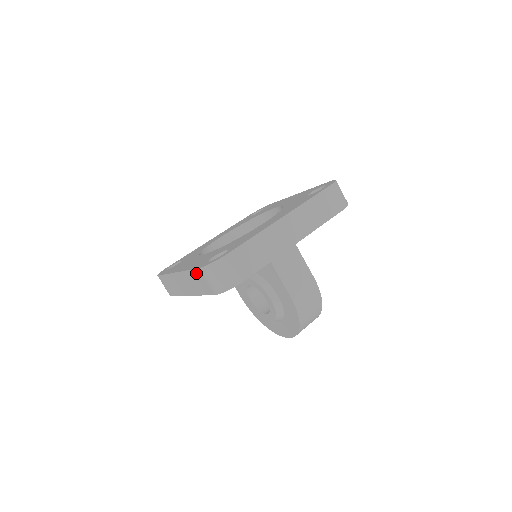
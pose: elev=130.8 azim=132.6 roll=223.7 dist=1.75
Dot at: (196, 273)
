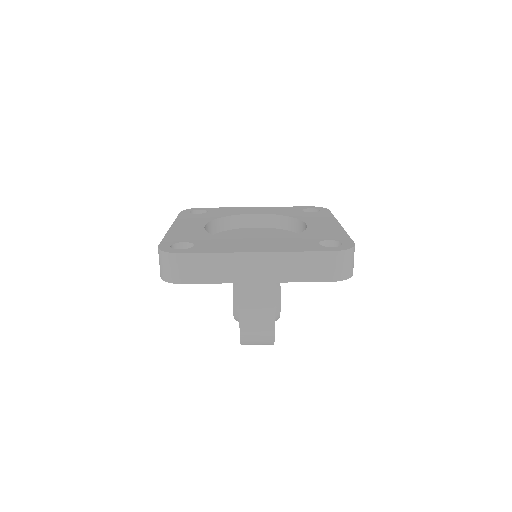
Dot at: occluded
